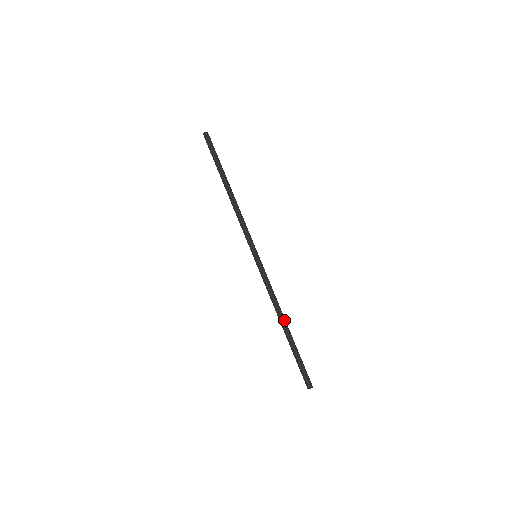
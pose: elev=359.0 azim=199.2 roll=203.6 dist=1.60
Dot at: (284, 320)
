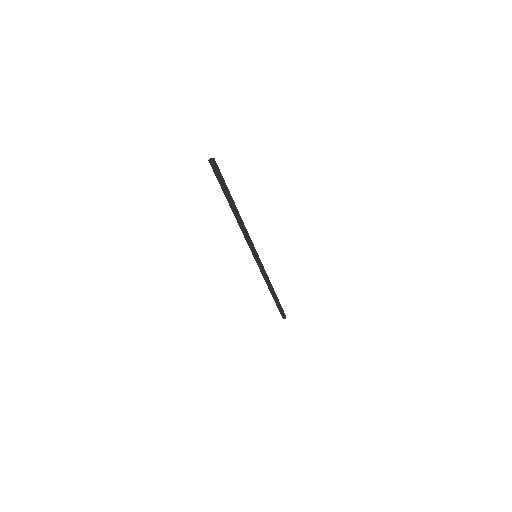
Dot at: (273, 290)
